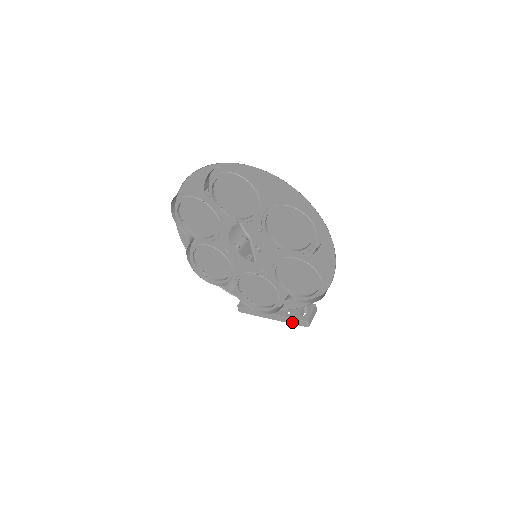
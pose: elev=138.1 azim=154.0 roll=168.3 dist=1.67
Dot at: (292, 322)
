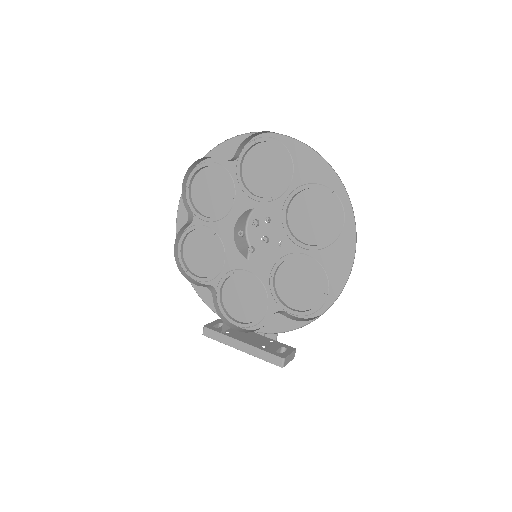
Dot at: (265, 357)
